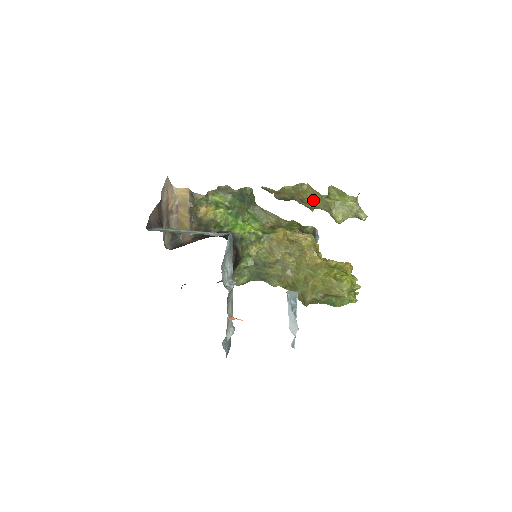
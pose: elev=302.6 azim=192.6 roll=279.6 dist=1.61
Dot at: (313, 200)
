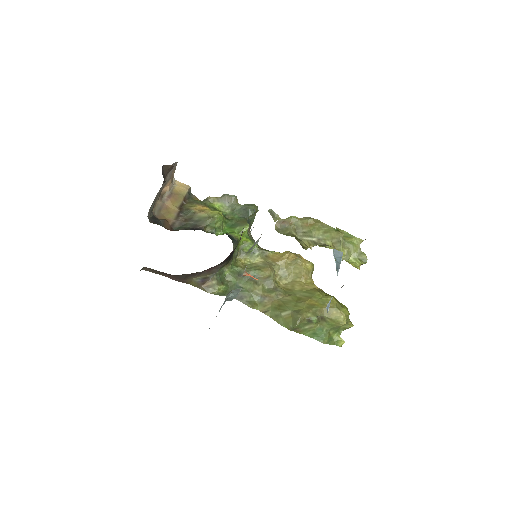
Dot at: (320, 233)
